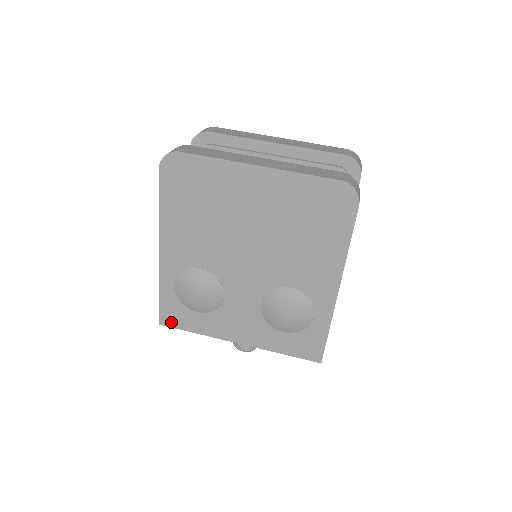
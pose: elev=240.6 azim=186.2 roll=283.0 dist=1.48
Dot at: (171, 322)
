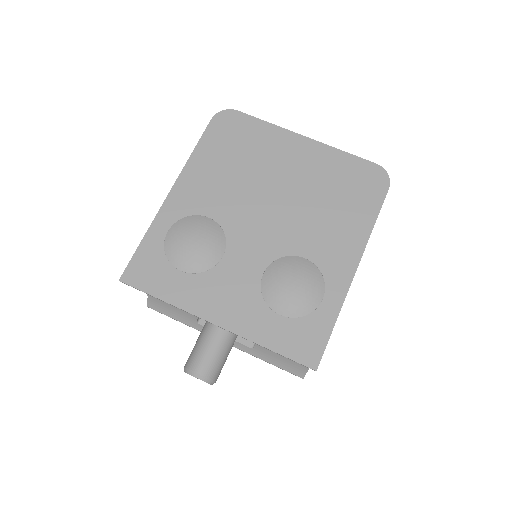
Dot at: (138, 280)
